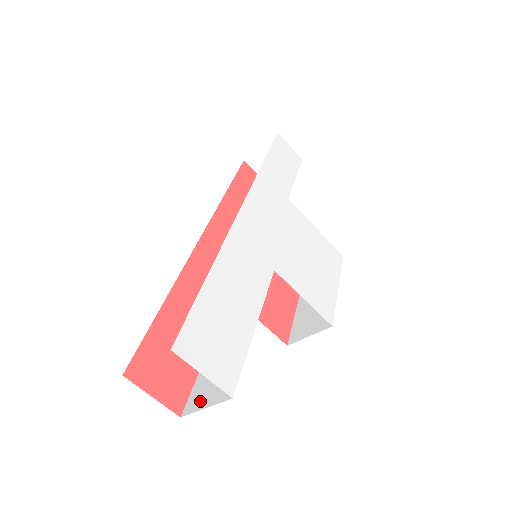
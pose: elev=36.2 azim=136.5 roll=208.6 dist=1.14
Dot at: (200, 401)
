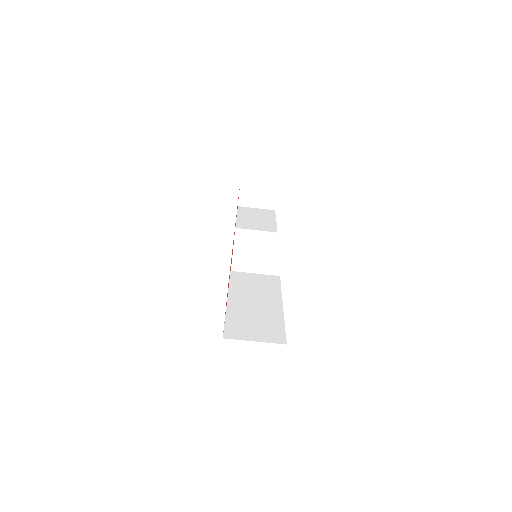
Dot at: (244, 334)
